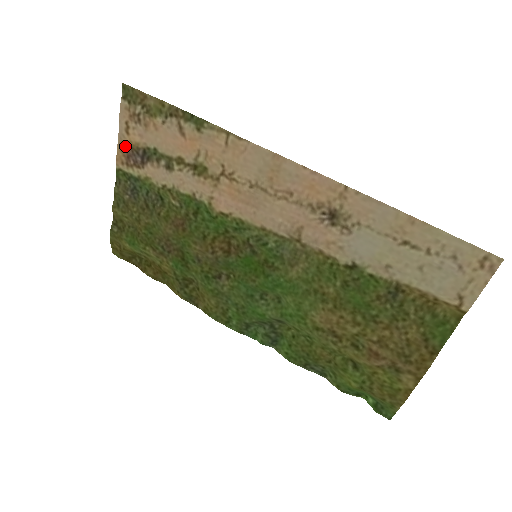
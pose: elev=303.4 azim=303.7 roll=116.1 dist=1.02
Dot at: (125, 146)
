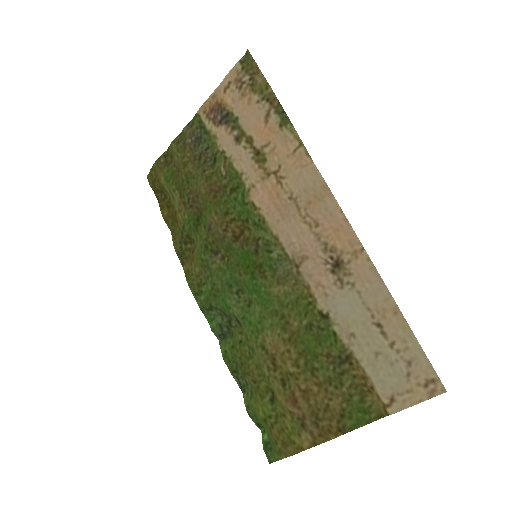
Dot at: (216, 100)
